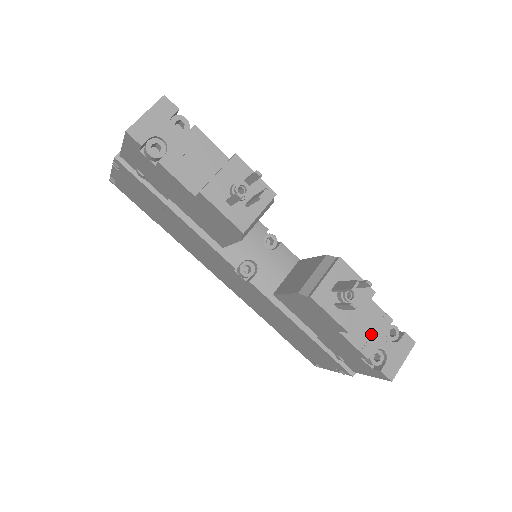
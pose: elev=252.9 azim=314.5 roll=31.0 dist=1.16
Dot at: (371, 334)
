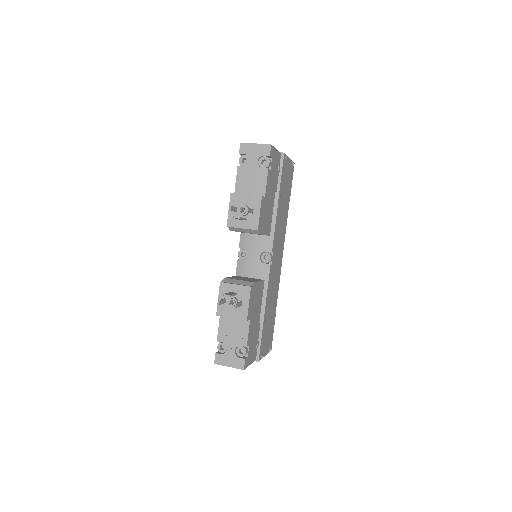
Dot at: (231, 336)
